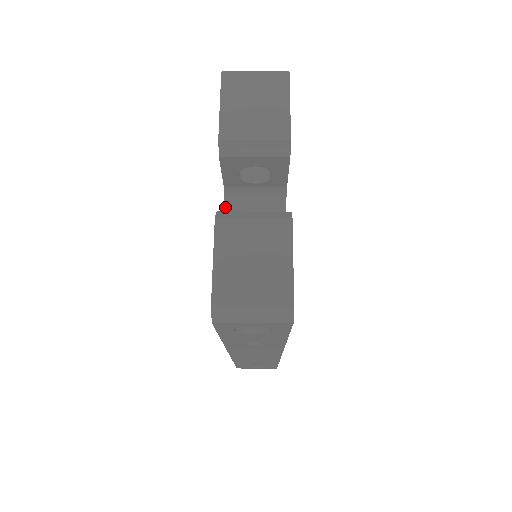
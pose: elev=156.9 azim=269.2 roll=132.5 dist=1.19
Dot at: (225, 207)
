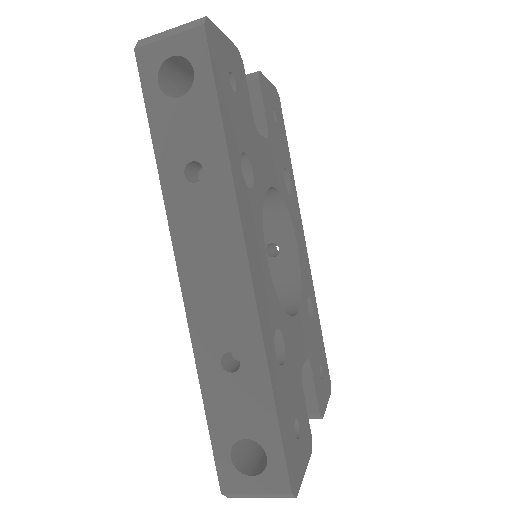
Dot at: occluded
